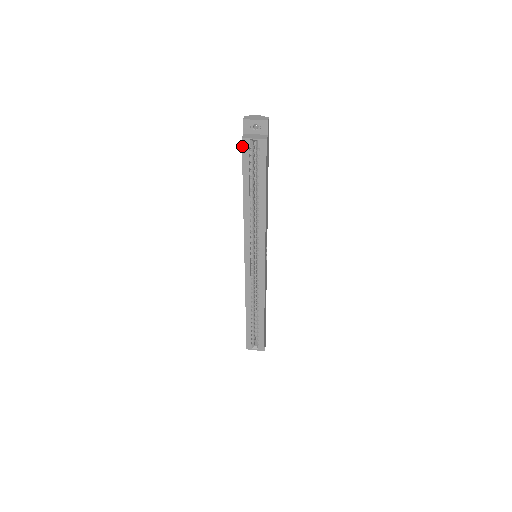
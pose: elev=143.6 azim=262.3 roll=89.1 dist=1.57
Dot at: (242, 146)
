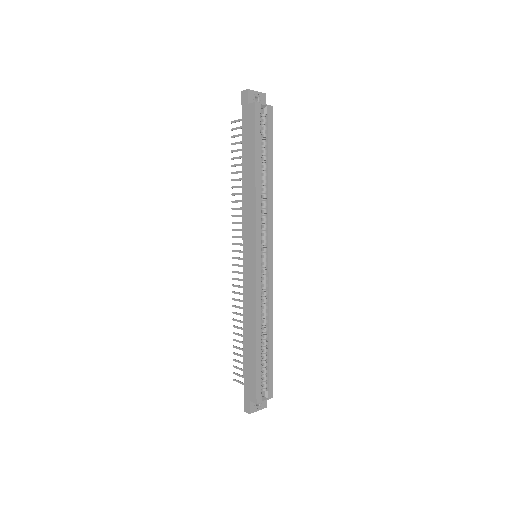
Dot at: (255, 111)
